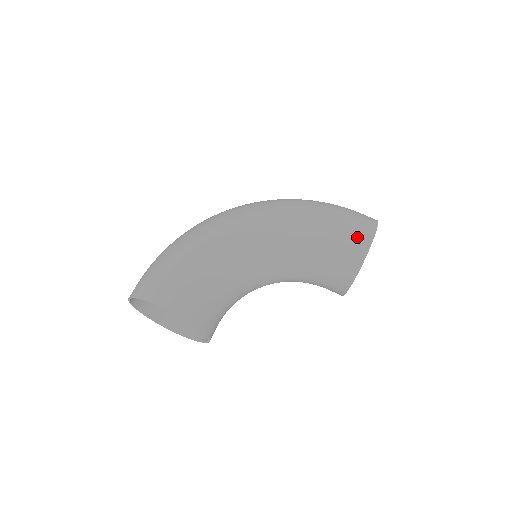
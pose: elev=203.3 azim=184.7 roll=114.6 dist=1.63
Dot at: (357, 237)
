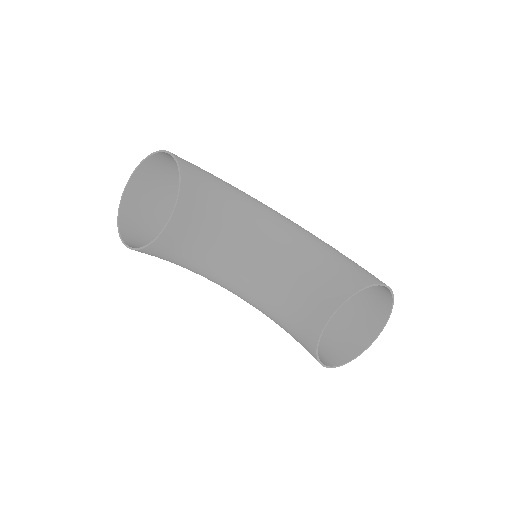
Dot at: (371, 274)
